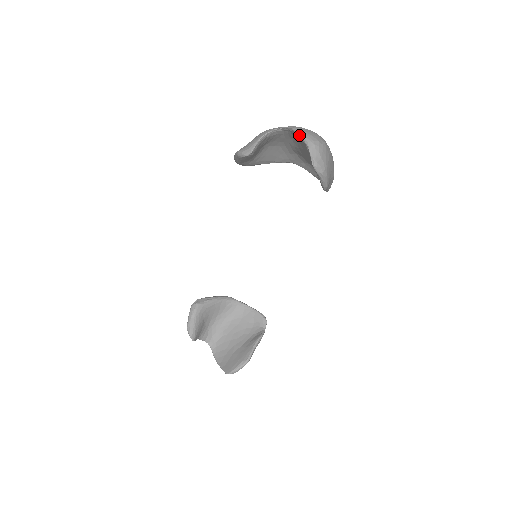
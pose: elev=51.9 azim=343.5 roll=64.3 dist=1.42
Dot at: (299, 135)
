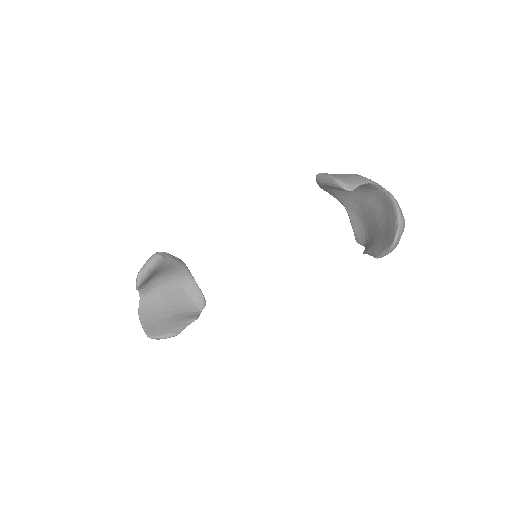
Dot at: (395, 206)
